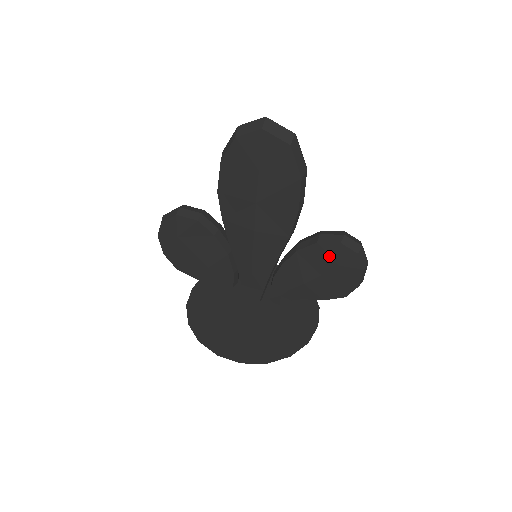
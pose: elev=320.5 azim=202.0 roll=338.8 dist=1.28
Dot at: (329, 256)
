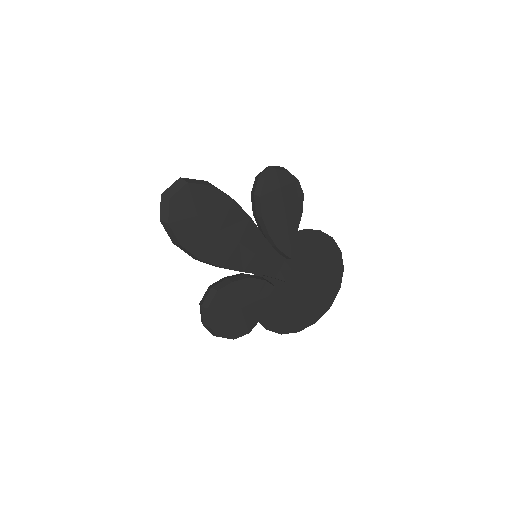
Dot at: (272, 192)
